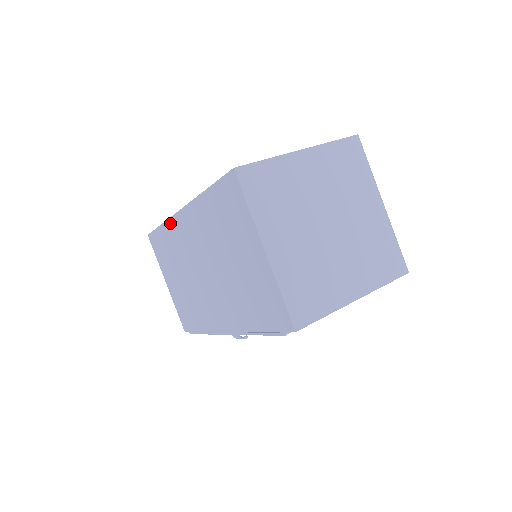
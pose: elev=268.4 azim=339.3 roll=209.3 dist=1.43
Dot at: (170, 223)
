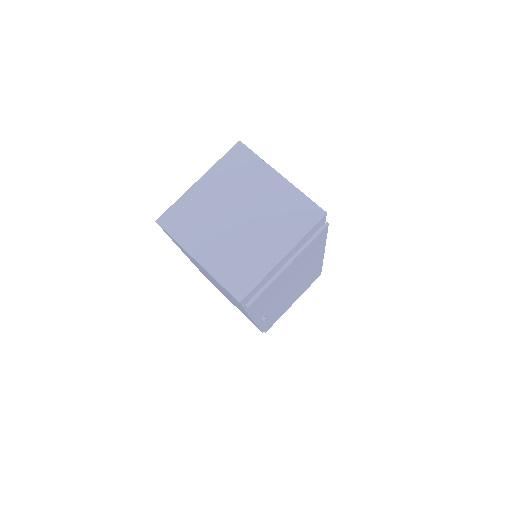
Dot at: occluded
